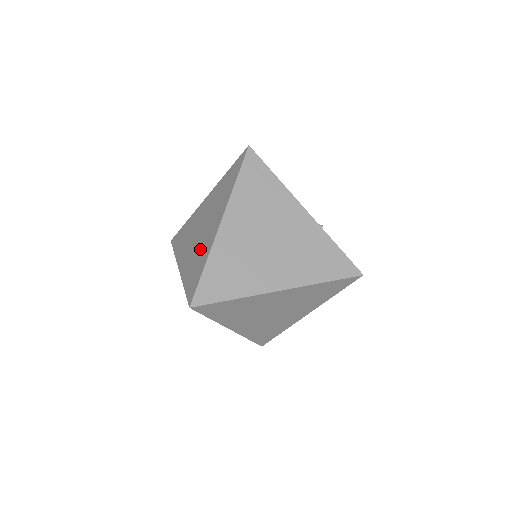
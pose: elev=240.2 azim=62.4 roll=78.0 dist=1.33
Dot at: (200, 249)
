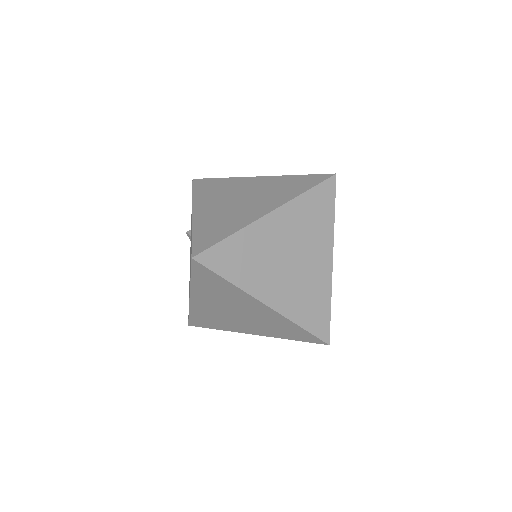
Dot at: (231, 216)
